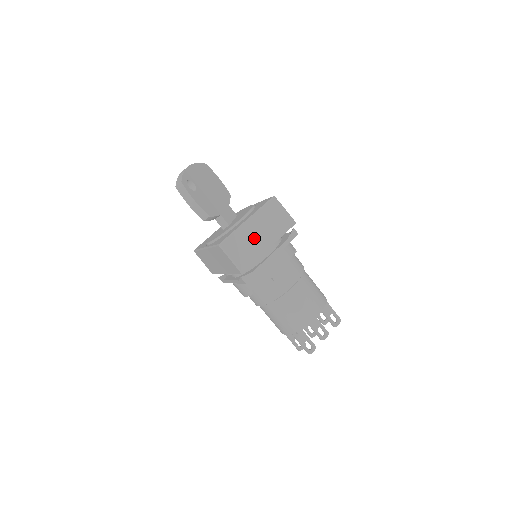
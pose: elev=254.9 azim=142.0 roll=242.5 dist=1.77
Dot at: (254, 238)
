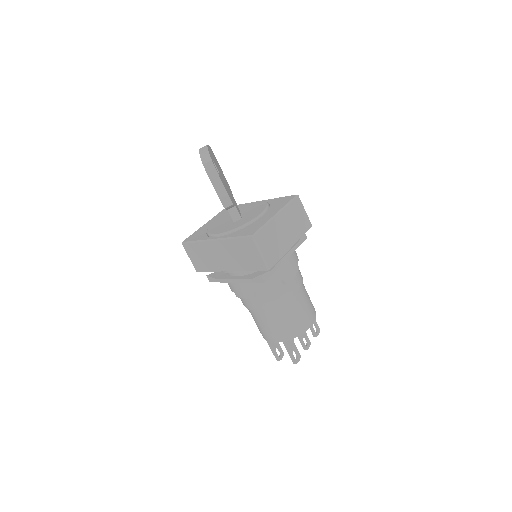
Dot at: (281, 234)
